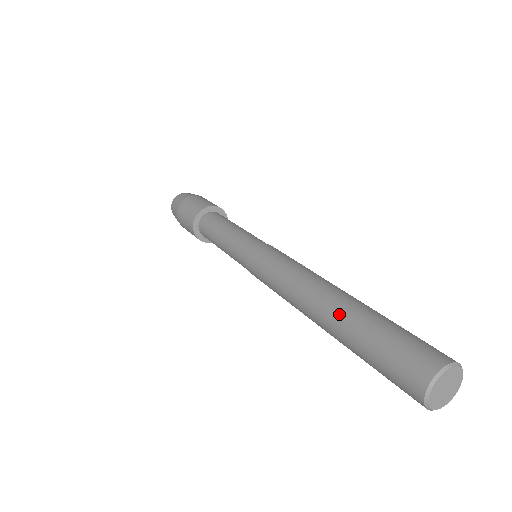
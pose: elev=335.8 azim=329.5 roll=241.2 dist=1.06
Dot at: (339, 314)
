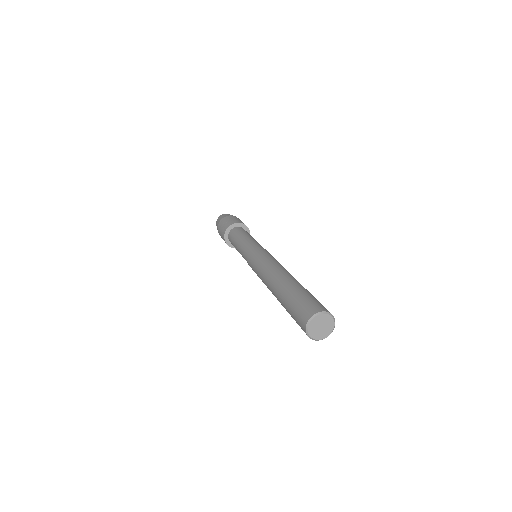
Dot at: (278, 296)
